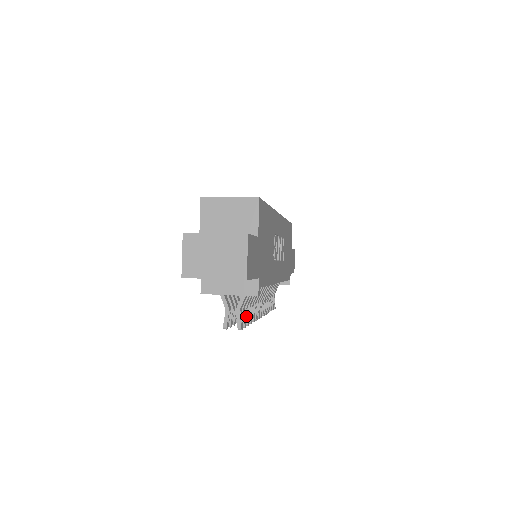
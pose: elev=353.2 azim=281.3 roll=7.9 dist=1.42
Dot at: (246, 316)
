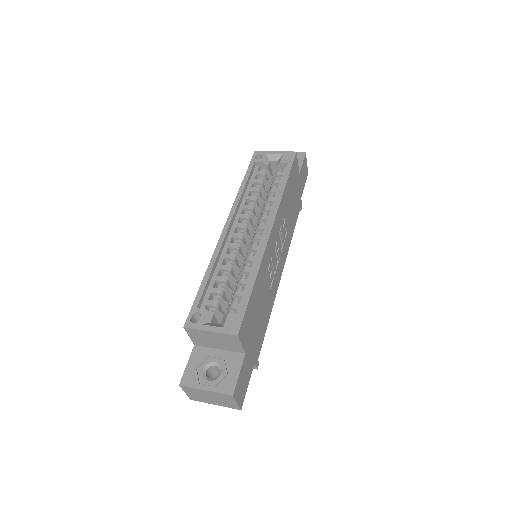
Dot at: occluded
